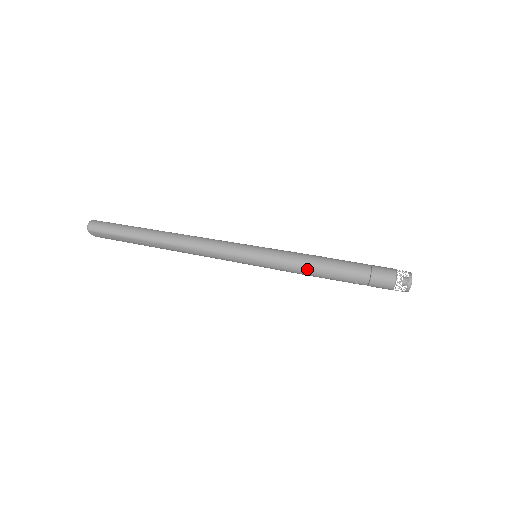
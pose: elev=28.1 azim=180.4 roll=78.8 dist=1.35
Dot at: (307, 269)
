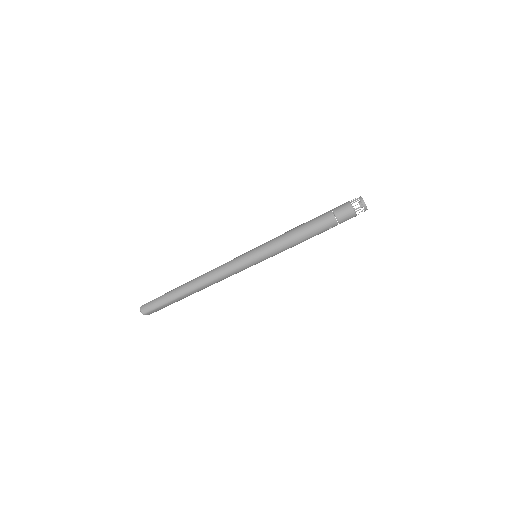
Dot at: (293, 242)
